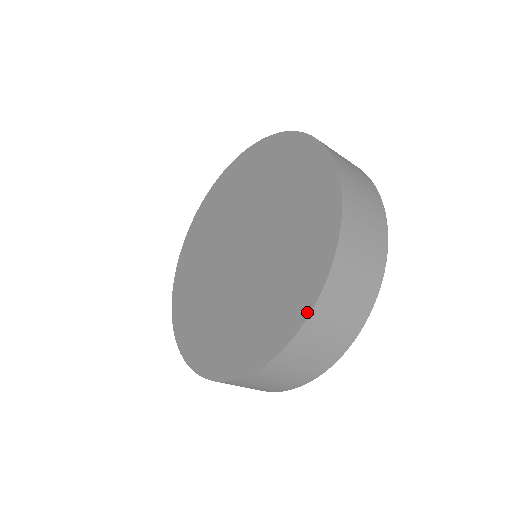
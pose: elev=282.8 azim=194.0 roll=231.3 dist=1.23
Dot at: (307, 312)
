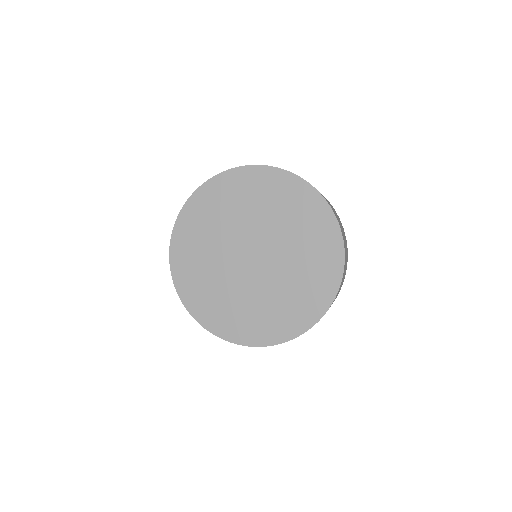
Dot at: (290, 338)
